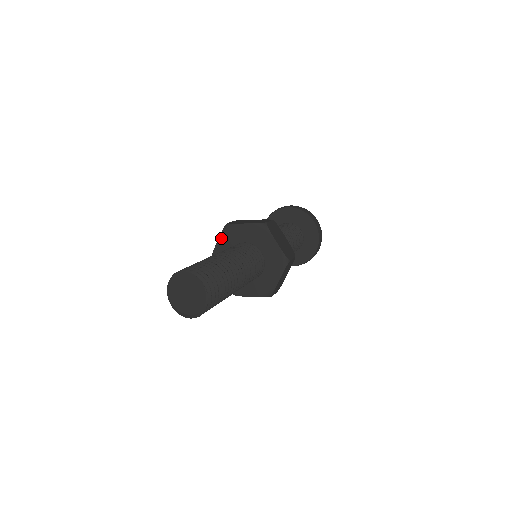
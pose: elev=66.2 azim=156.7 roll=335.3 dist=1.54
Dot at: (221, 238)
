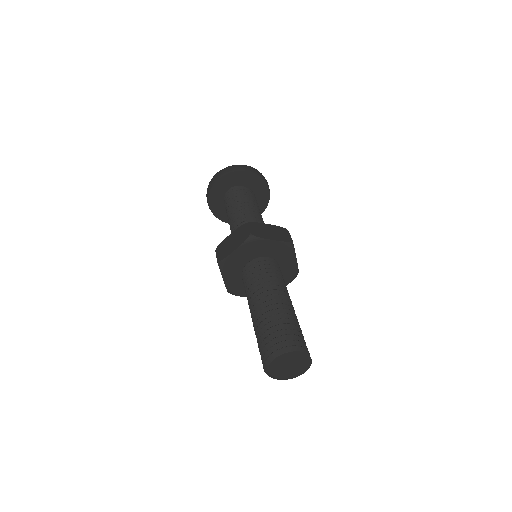
Dot at: (241, 248)
